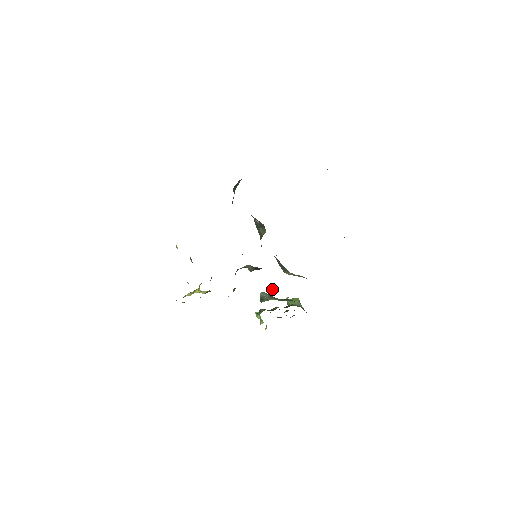
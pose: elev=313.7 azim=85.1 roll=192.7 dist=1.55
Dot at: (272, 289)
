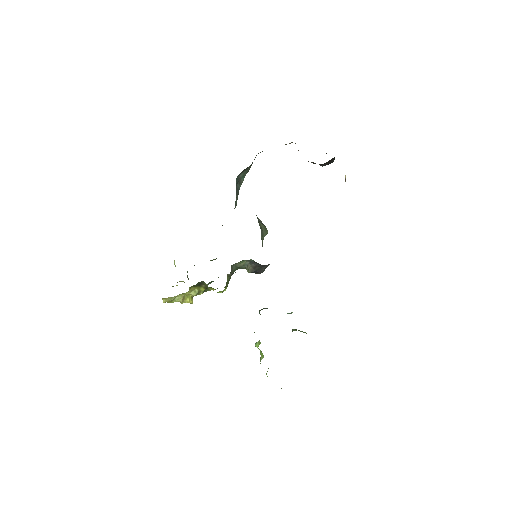
Dot at: occluded
